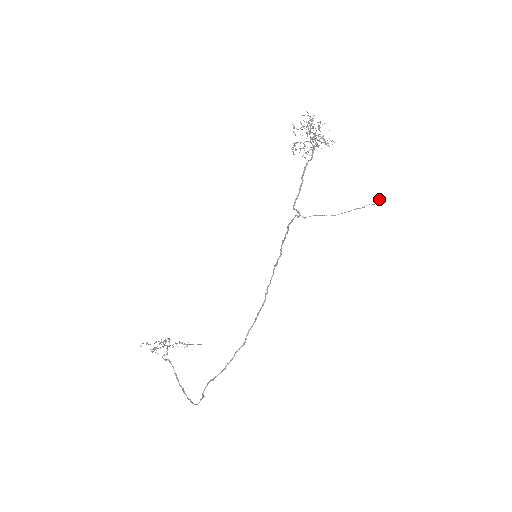
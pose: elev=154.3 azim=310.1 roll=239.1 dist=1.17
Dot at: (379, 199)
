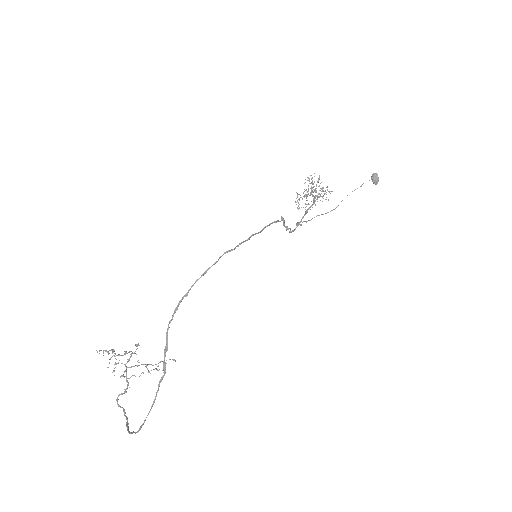
Dot at: (373, 174)
